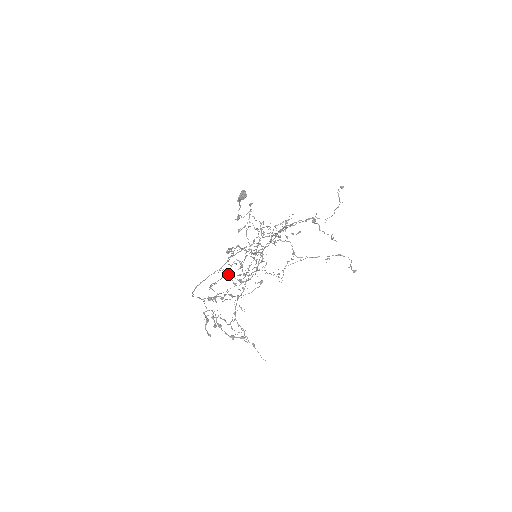
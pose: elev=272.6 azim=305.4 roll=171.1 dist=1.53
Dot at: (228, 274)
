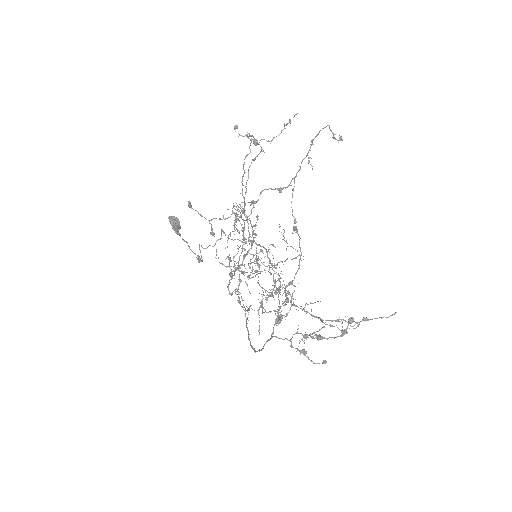
Dot at: occluded
